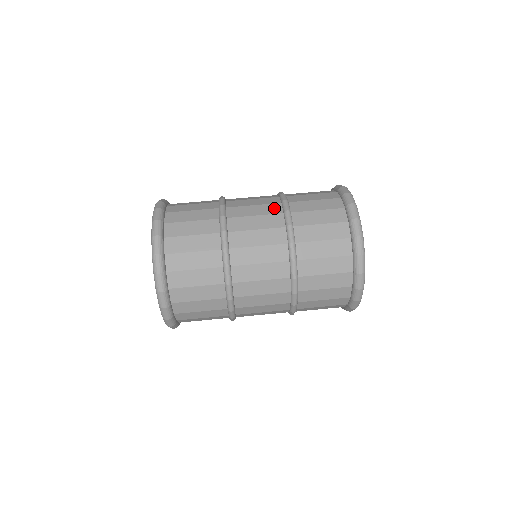
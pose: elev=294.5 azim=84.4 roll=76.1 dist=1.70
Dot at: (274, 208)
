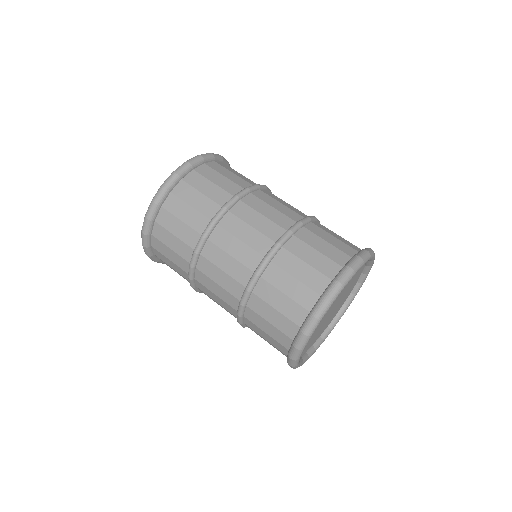
Dot at: (294, 215)
